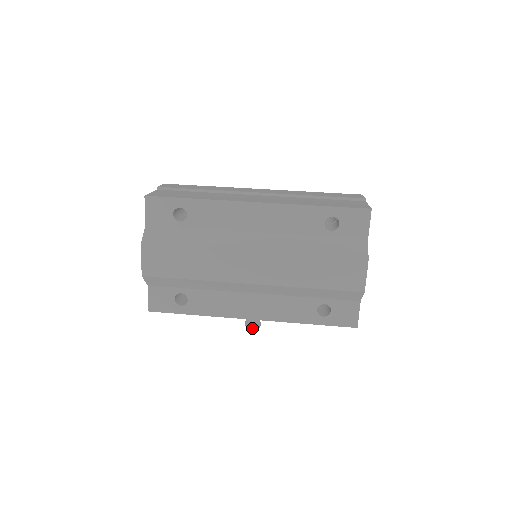
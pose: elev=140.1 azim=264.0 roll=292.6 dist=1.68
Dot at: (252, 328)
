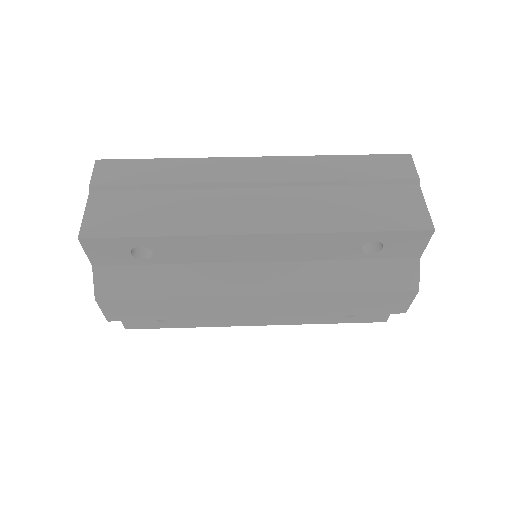
Dot at: occluded
